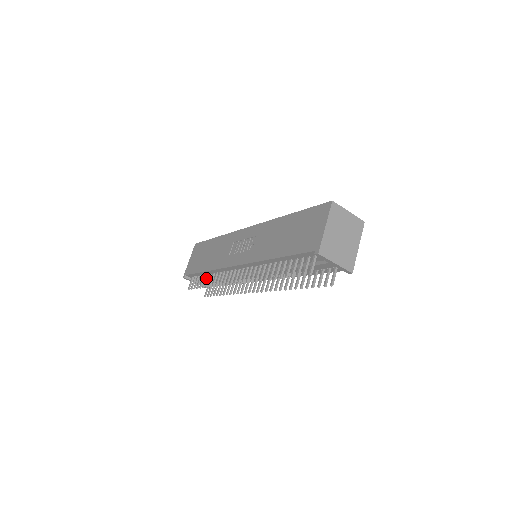
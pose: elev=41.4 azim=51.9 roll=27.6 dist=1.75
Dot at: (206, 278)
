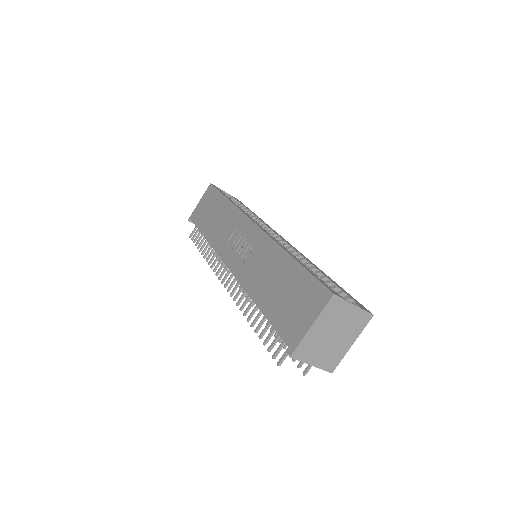
Dot at: (205, 242)
